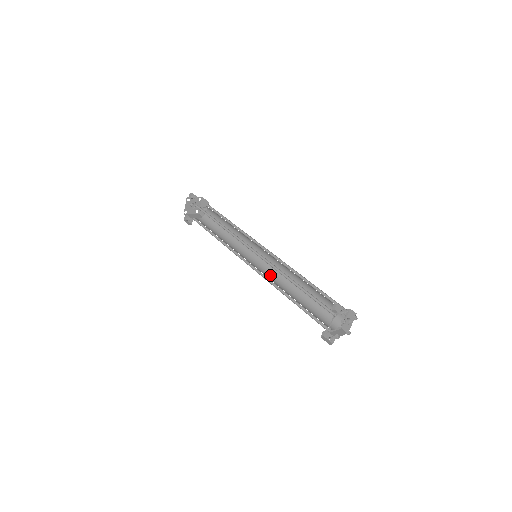
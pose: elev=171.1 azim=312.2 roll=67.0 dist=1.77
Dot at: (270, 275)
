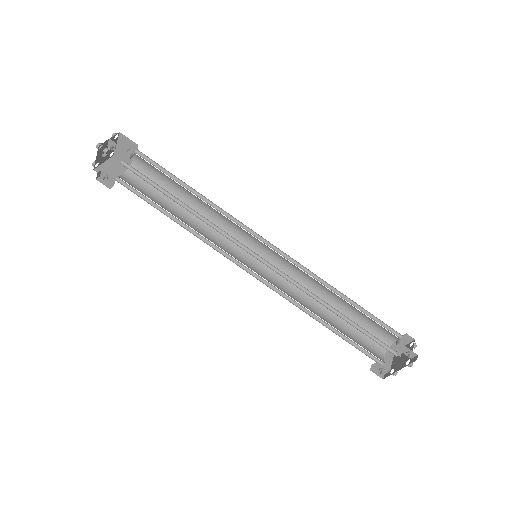
Dot at: (280, 280)
